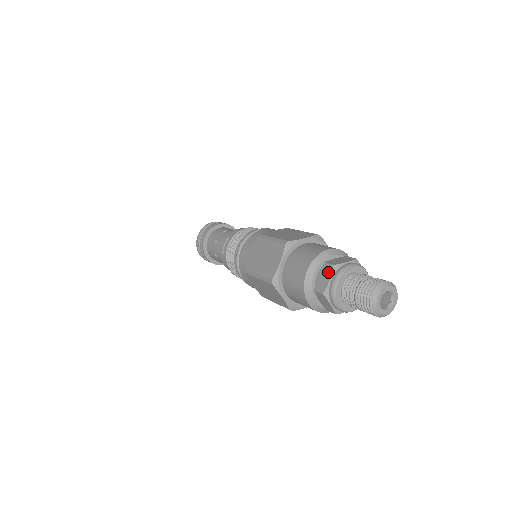
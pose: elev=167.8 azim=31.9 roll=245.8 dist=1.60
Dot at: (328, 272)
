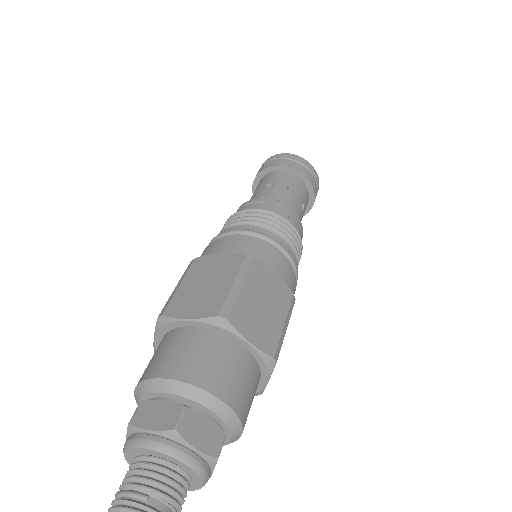
Dot at: (164, 421)
